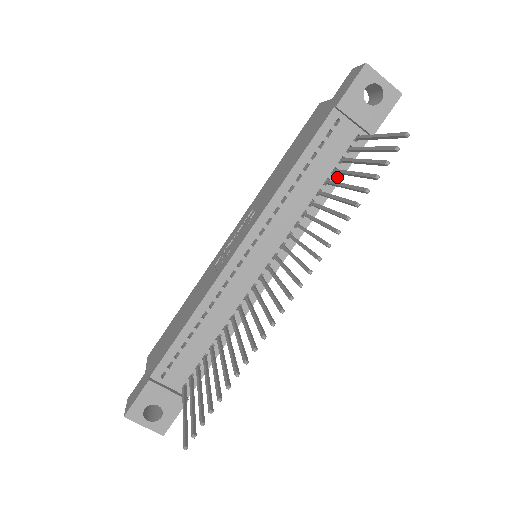
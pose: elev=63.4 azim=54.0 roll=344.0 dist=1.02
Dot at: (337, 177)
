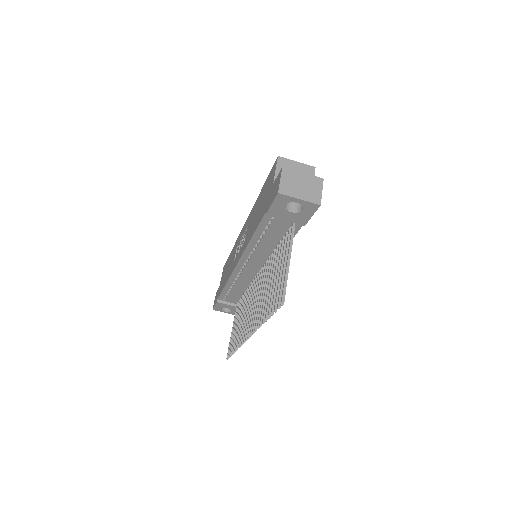
Dot at: occluded
